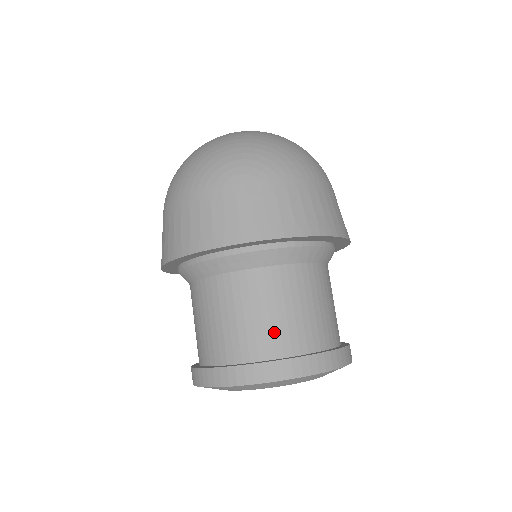
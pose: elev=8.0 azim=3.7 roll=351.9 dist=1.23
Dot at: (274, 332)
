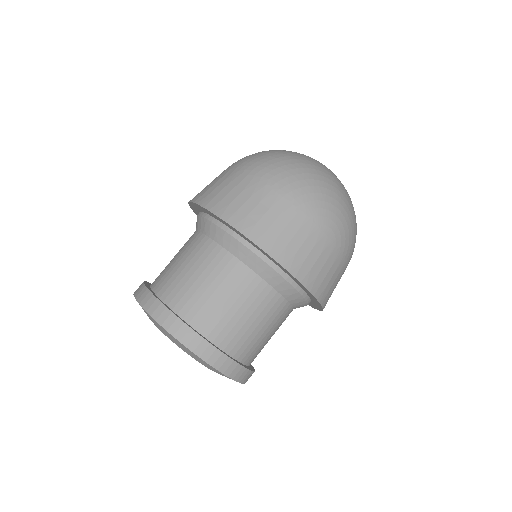
Dot at: (243, 337)
